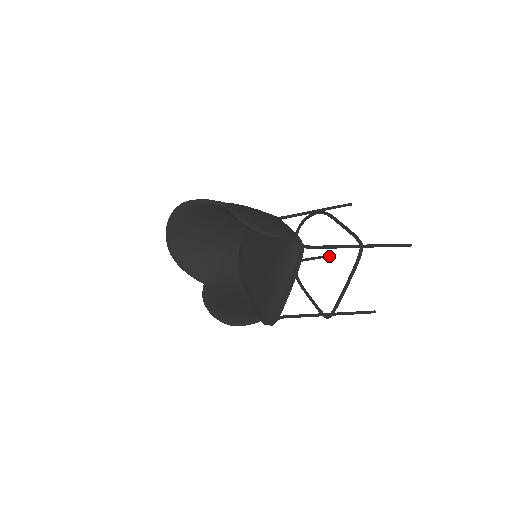
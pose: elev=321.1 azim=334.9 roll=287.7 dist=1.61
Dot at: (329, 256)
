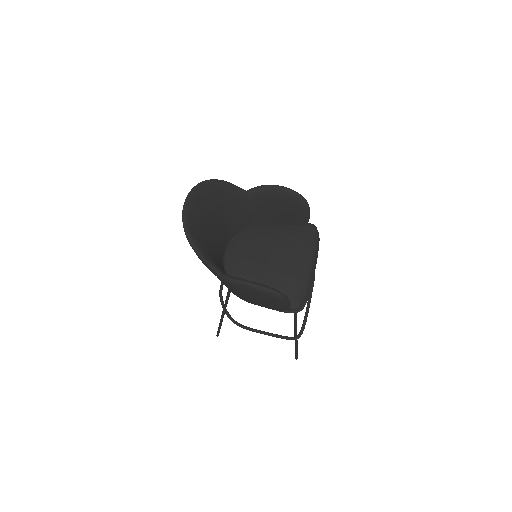
Dot at: (218, 335)
